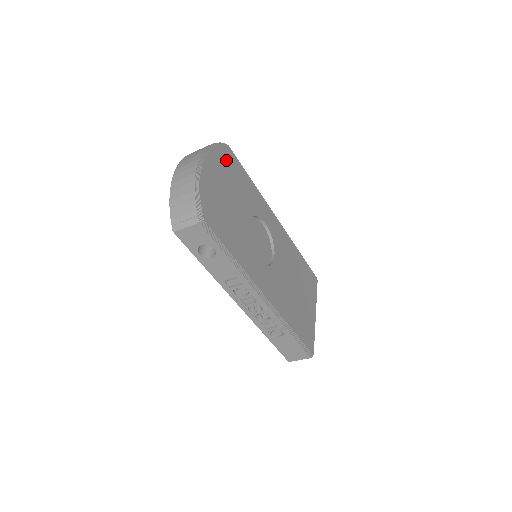
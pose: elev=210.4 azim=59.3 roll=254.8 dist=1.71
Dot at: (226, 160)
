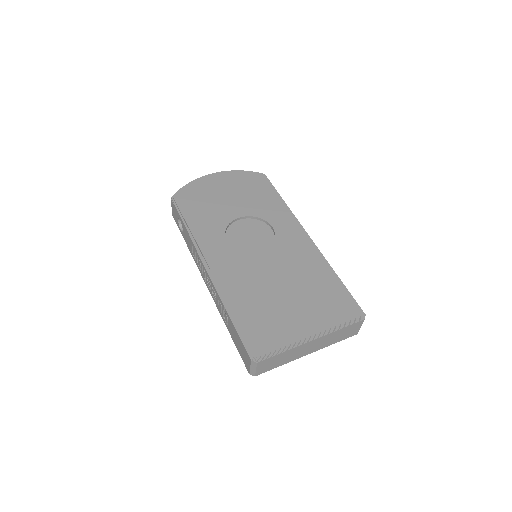
Dot at: (249, 180)
